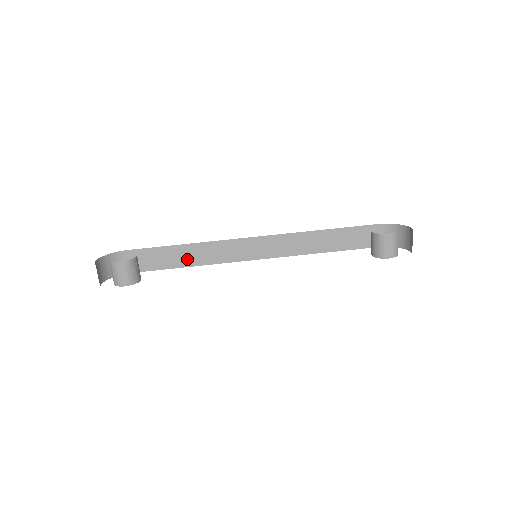
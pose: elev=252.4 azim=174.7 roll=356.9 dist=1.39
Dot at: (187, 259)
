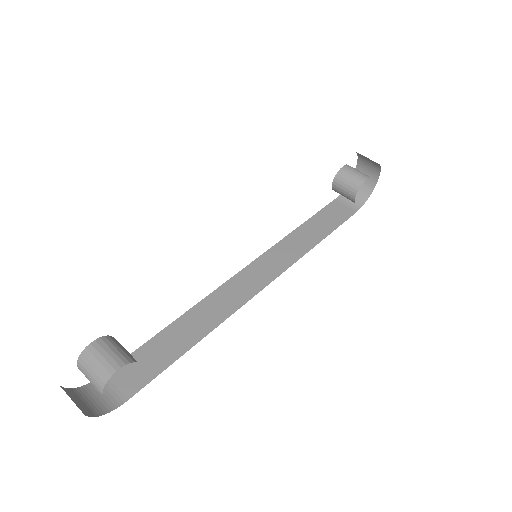
Dot at: (188, 336)
